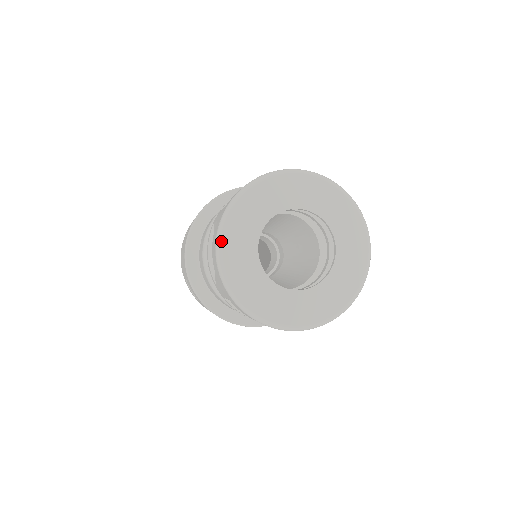
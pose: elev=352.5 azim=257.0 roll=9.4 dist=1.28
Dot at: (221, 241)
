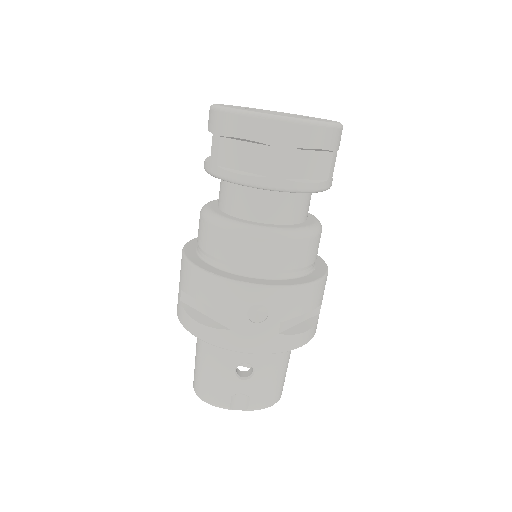
Dot at: occluded
